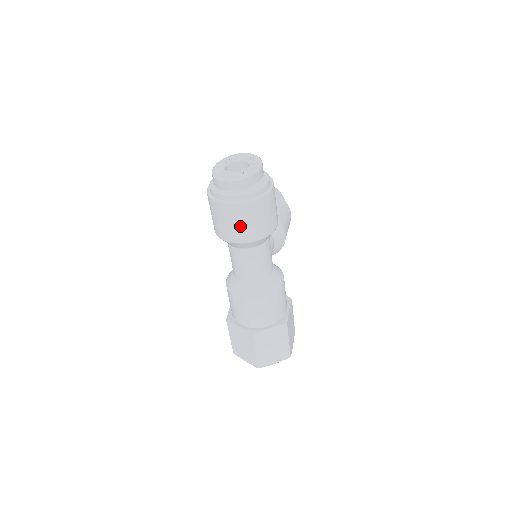
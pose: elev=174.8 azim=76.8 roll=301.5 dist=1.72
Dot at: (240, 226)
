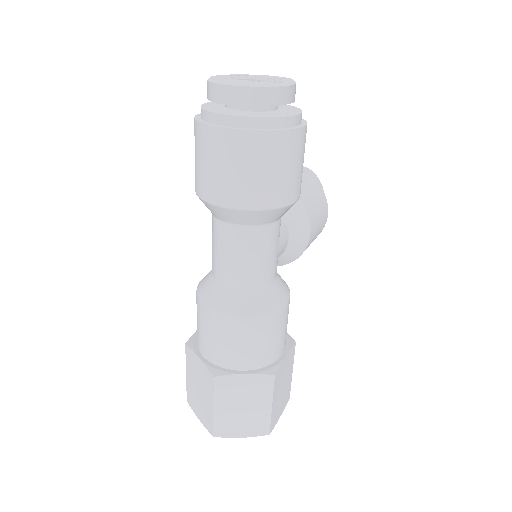
Dot at: (230, 174)
